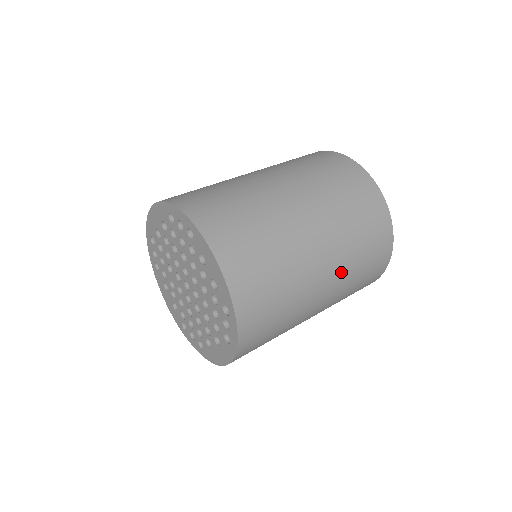
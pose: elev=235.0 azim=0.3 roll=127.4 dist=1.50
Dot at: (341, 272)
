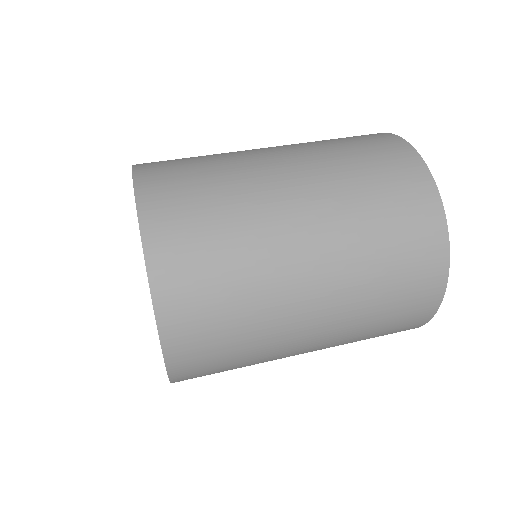
Dot at: (345, 299)
